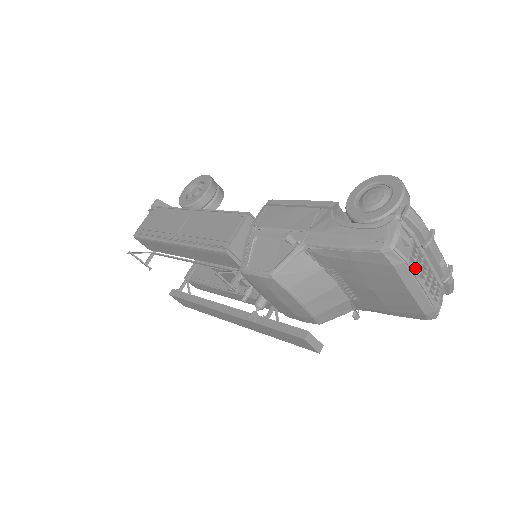
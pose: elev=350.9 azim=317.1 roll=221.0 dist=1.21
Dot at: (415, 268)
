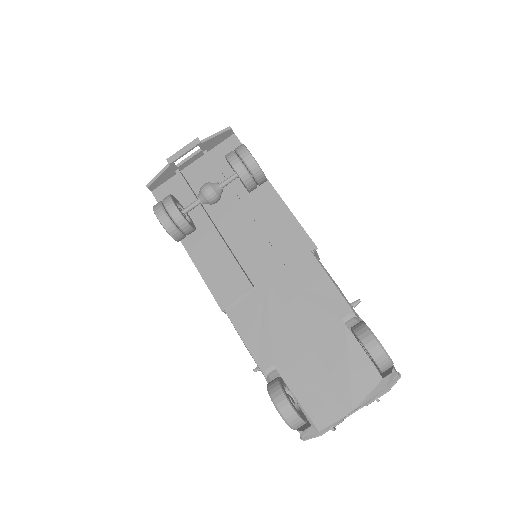
Dot at: occluded
